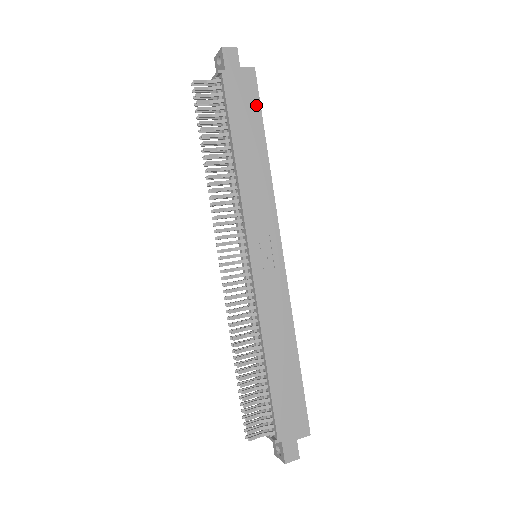
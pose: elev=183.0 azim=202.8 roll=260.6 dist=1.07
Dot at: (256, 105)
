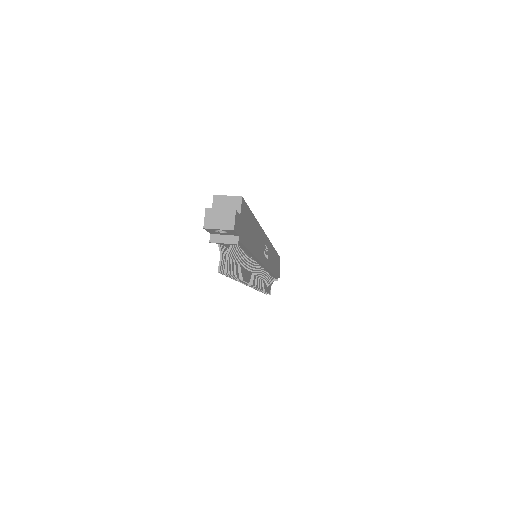
Dot at: (249, 213)
